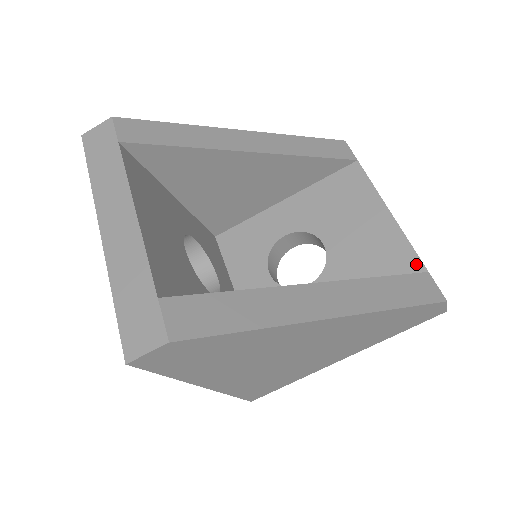
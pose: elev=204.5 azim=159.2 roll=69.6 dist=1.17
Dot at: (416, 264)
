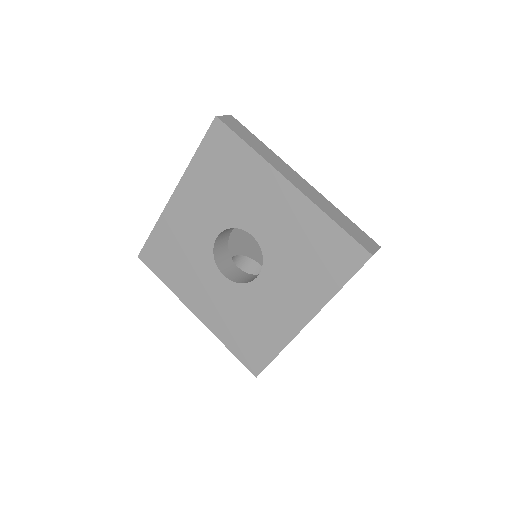
Dot at: occluded
